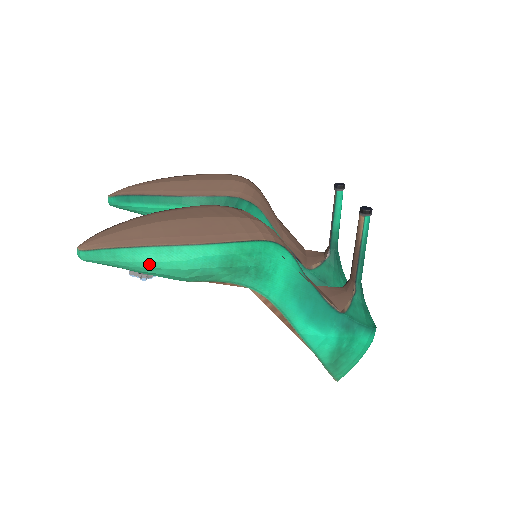
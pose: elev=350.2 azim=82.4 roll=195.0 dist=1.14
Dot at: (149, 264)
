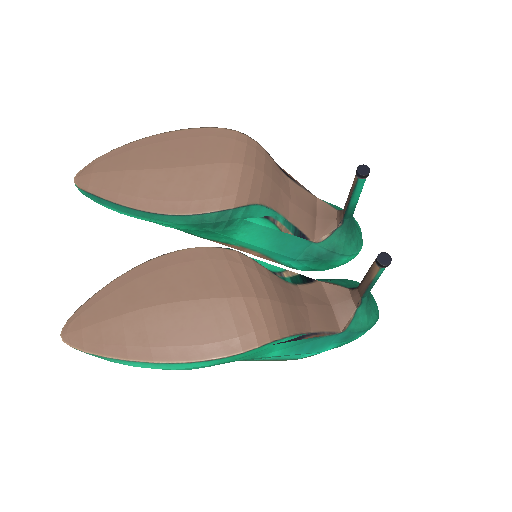
Dot at: occluded
